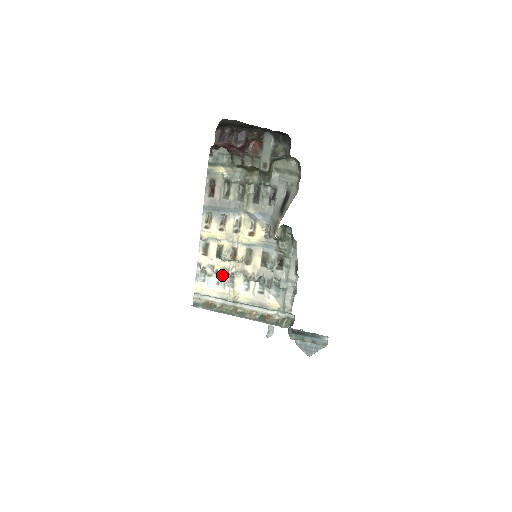
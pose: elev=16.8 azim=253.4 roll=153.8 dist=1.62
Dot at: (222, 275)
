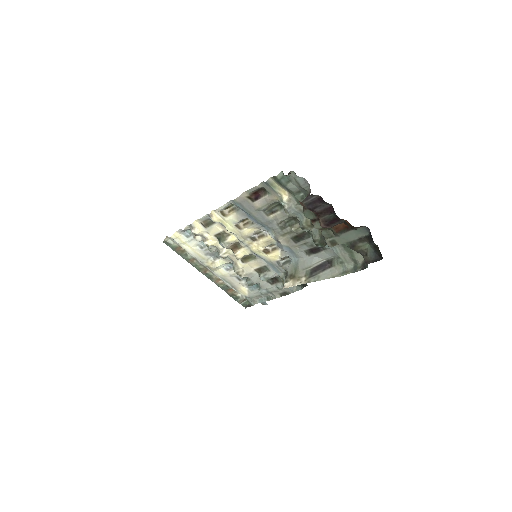
Dot at: (210, 250)
